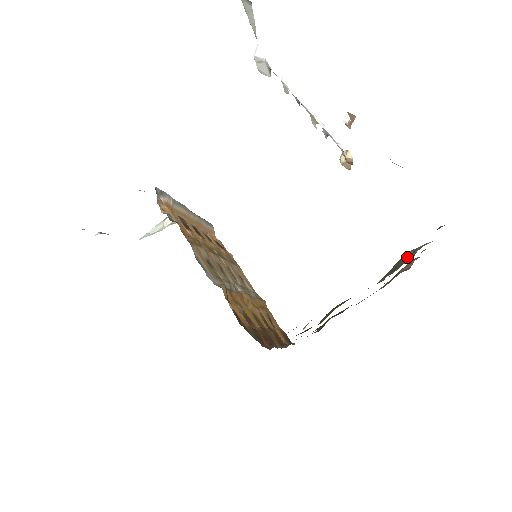
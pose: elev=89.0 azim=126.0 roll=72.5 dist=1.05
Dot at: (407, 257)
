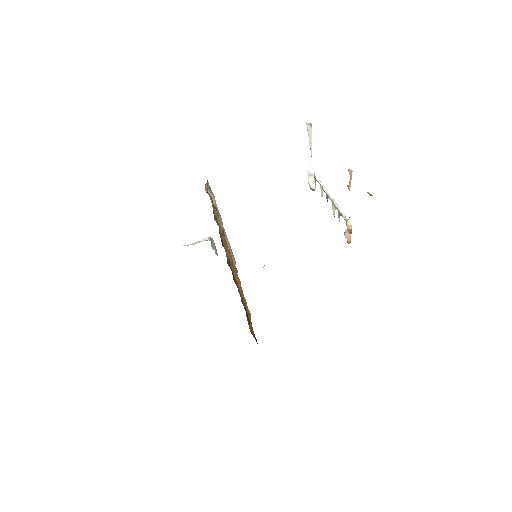
Dot at: occluded
